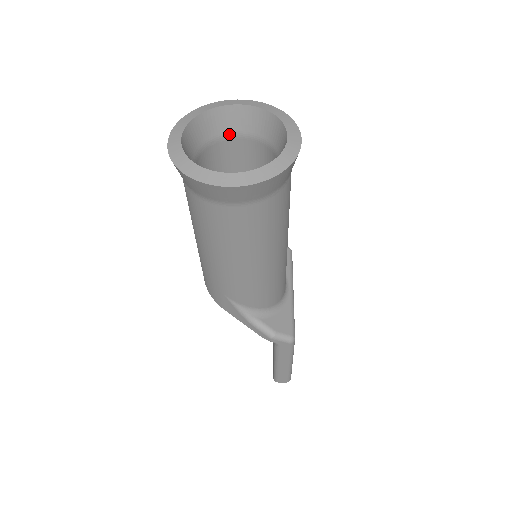
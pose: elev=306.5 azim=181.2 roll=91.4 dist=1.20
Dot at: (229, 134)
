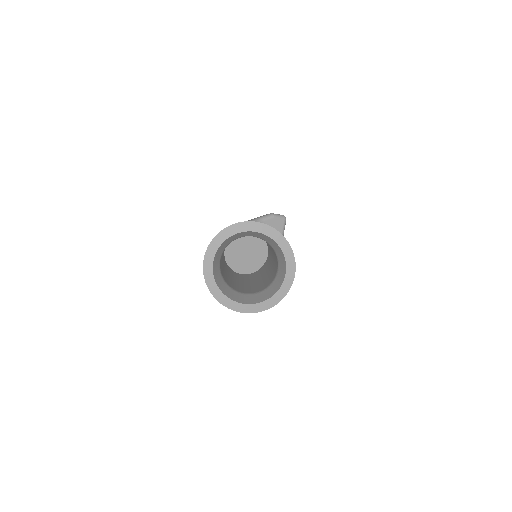
Dot at: occluded
